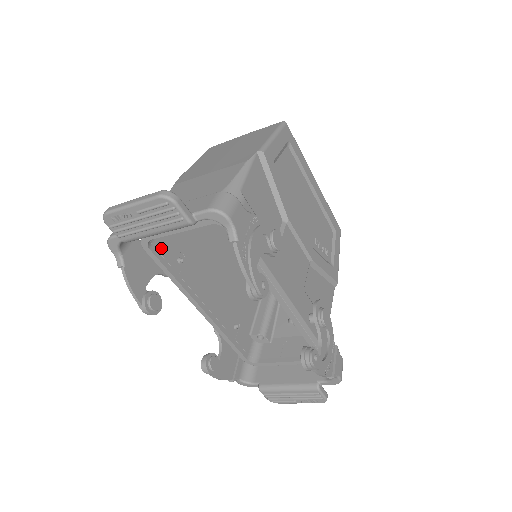
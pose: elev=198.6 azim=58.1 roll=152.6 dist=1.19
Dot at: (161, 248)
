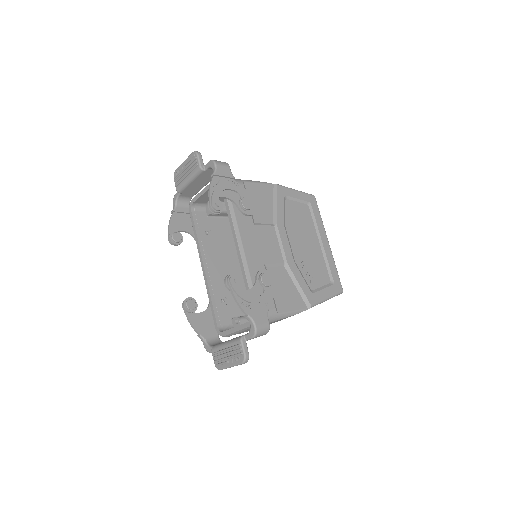
Dot at: (199, 217)
